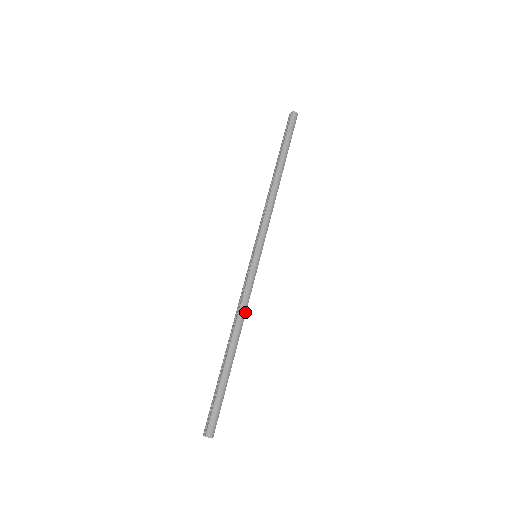
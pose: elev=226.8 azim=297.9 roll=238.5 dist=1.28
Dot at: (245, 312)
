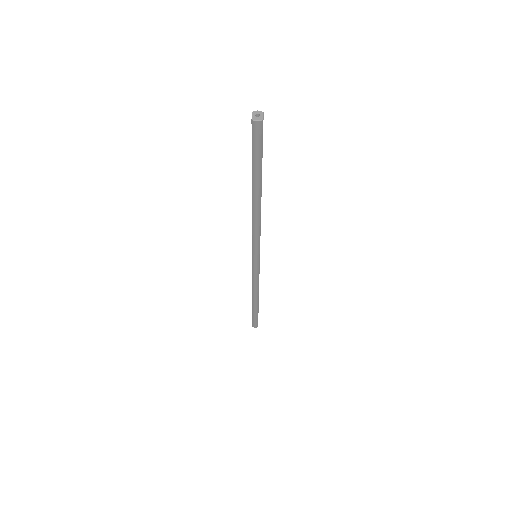
Dot at: occluded
